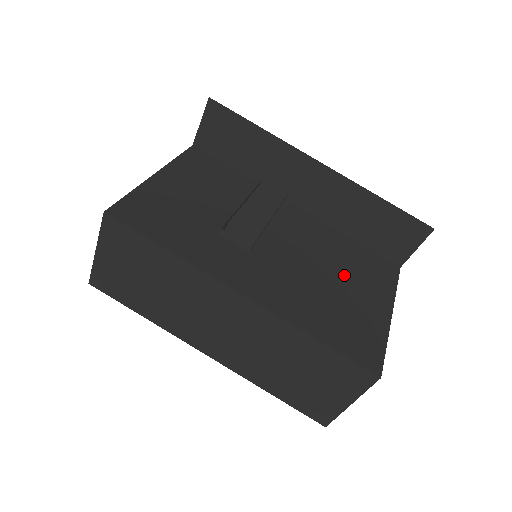
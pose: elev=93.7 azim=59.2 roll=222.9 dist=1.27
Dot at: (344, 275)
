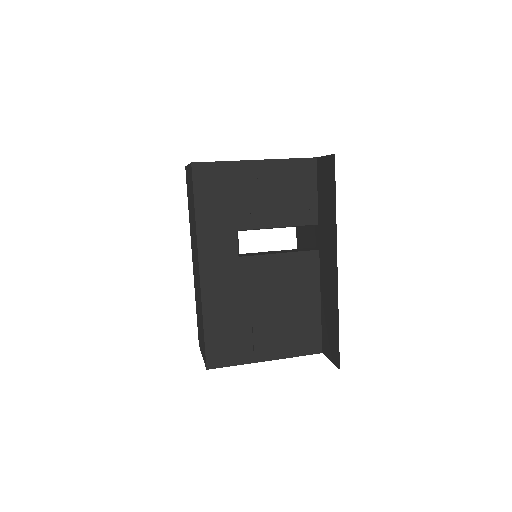
Dot at: (275, 319)
